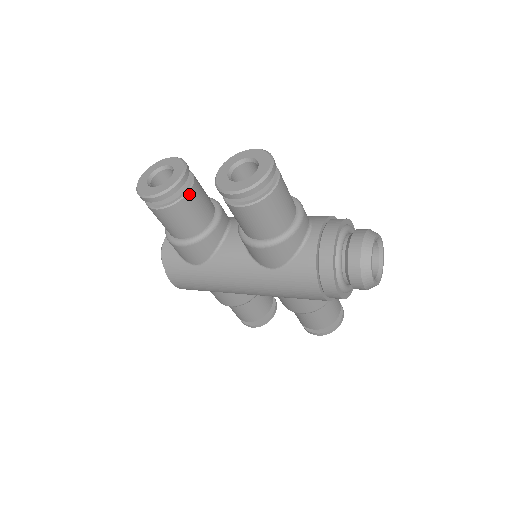
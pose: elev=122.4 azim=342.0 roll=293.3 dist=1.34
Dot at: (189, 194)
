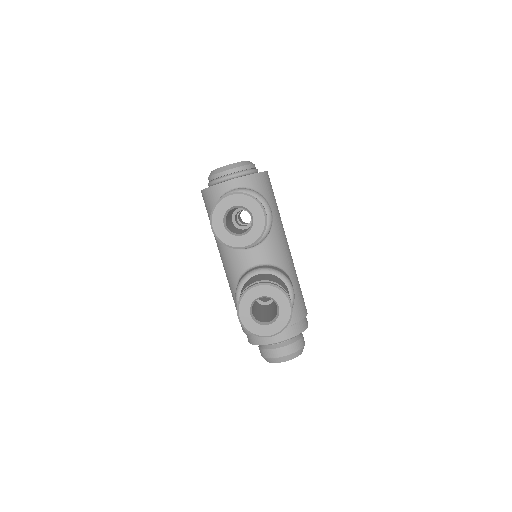
Dot at: occluded
